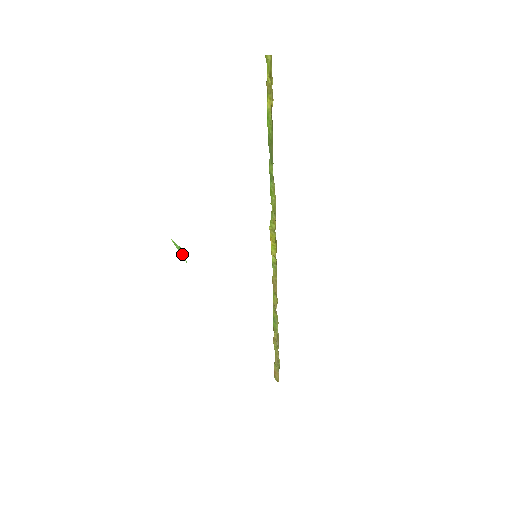
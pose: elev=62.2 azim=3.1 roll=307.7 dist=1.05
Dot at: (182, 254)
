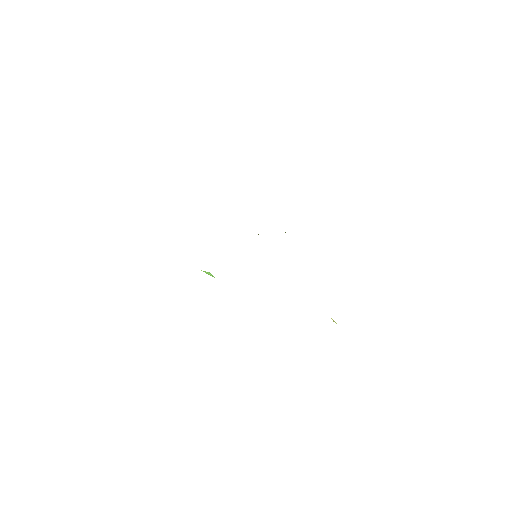
Dot at: (211, 275)
